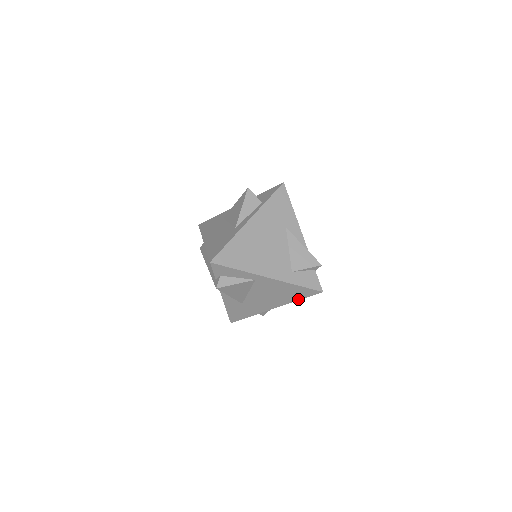
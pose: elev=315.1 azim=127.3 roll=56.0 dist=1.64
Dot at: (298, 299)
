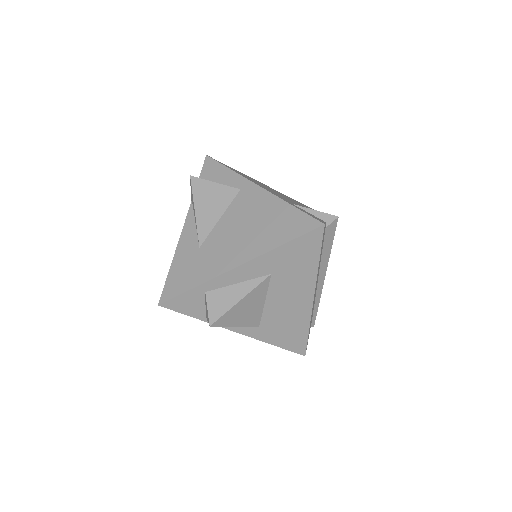
Dot at: (282, 243)
